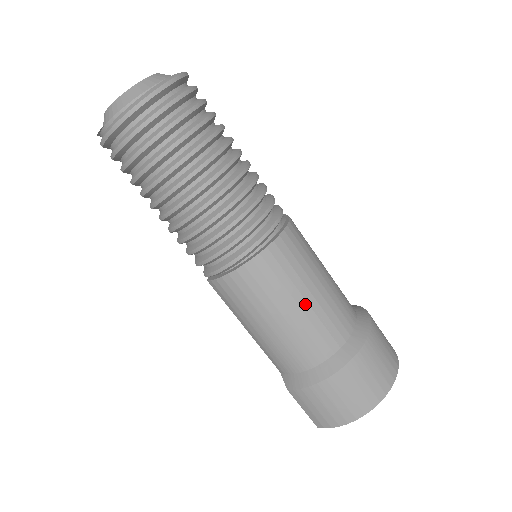
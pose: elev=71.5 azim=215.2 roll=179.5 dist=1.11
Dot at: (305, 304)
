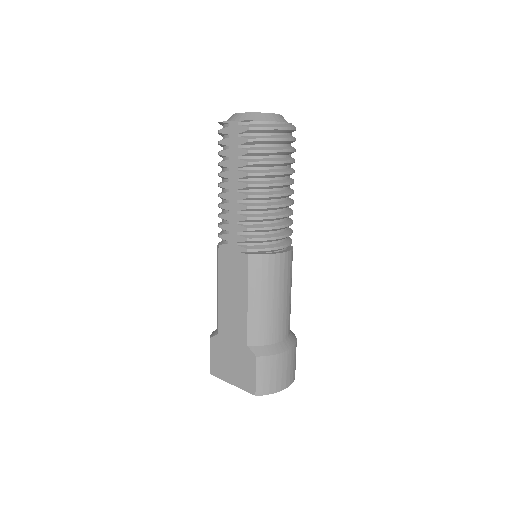
Dot at: (290, 296)
